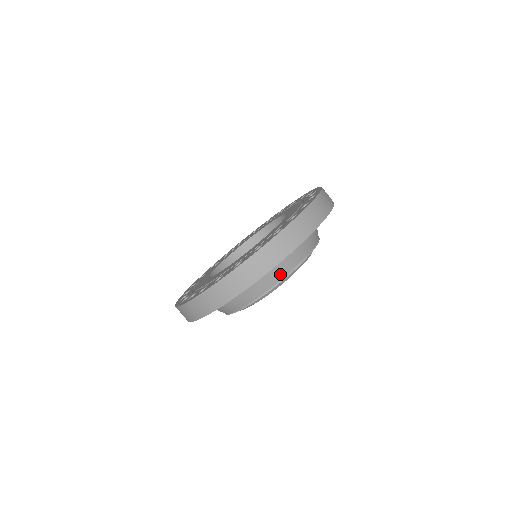
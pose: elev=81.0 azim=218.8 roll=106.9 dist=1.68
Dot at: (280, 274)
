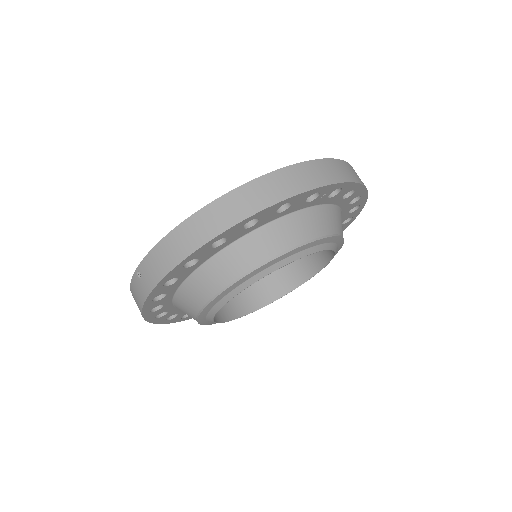
Dot at: (311, 230)
